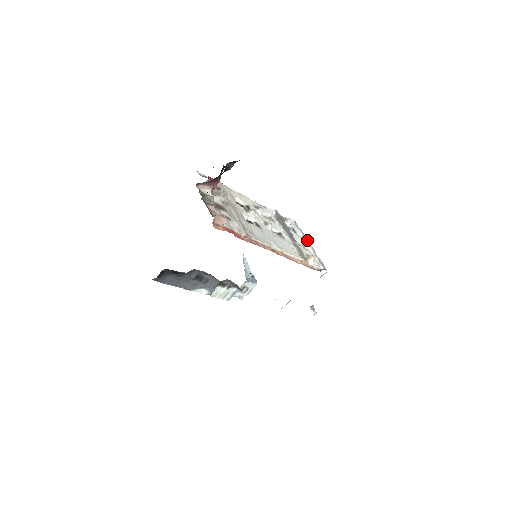
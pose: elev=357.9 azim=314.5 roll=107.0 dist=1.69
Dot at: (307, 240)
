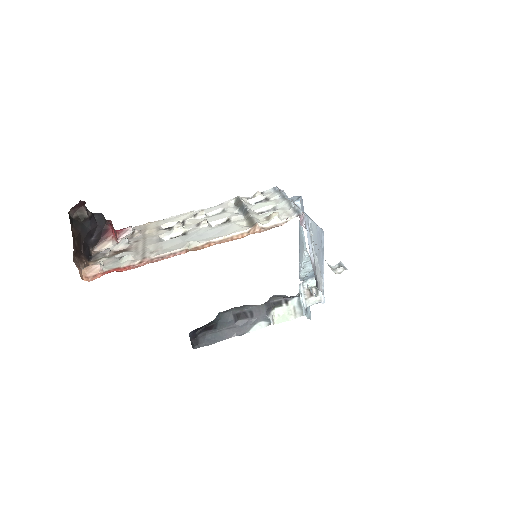
Dot at: (284, 197)
